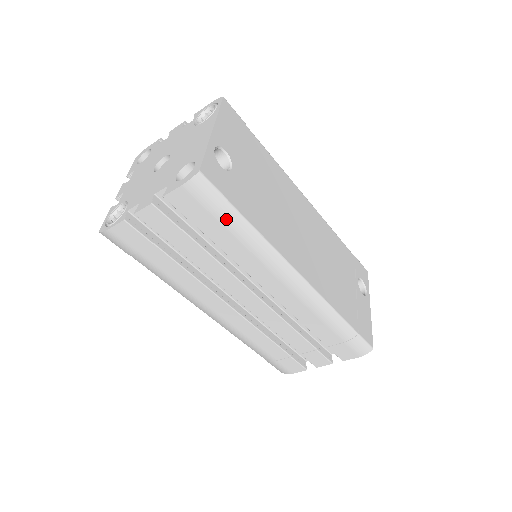
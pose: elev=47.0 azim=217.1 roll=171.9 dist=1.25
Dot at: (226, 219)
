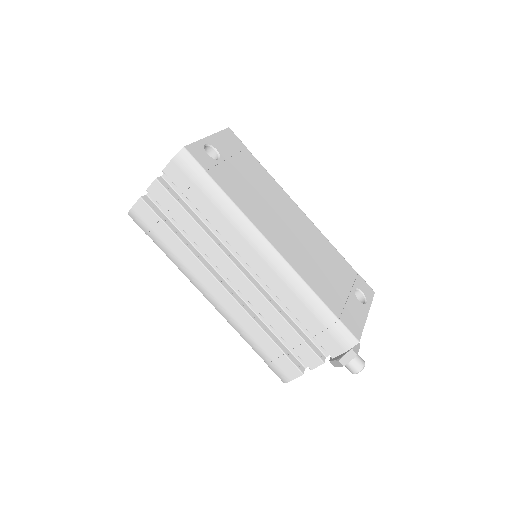
Dot at: (205, 187)
